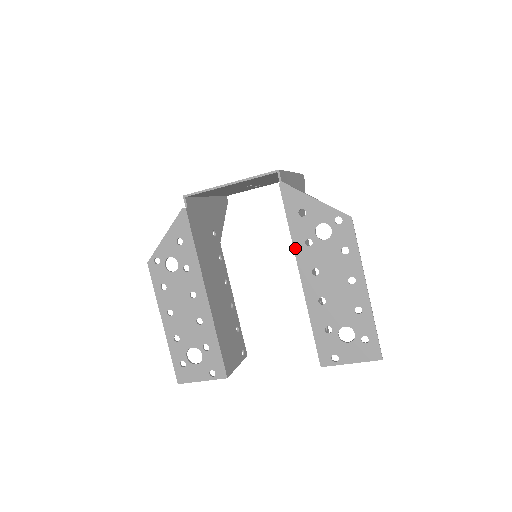
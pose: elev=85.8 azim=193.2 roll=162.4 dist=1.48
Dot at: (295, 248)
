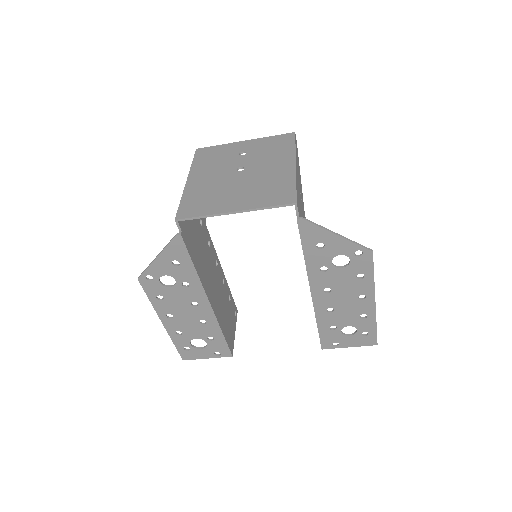
Dot at: (309, 273)
